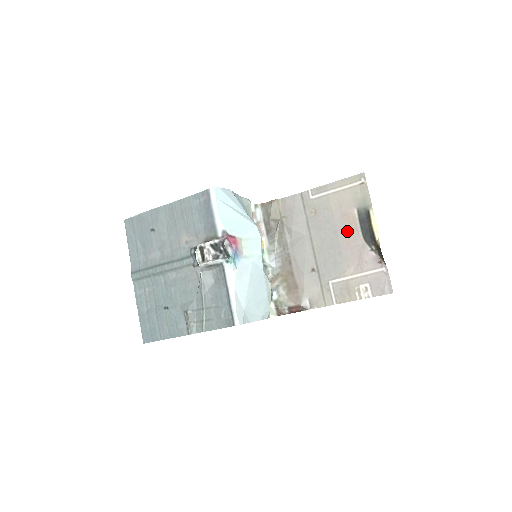
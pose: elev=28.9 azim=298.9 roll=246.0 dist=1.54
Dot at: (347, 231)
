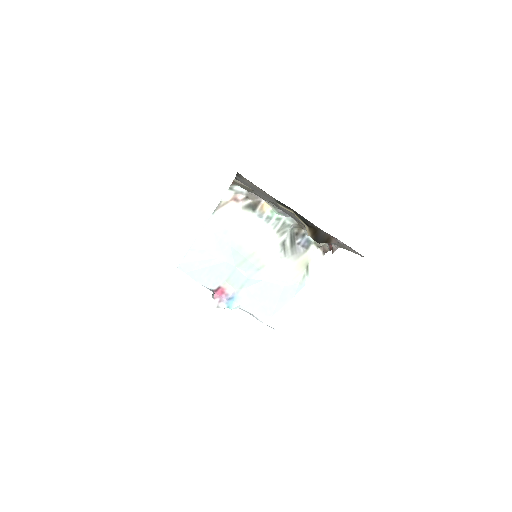
Dot at: occluded
